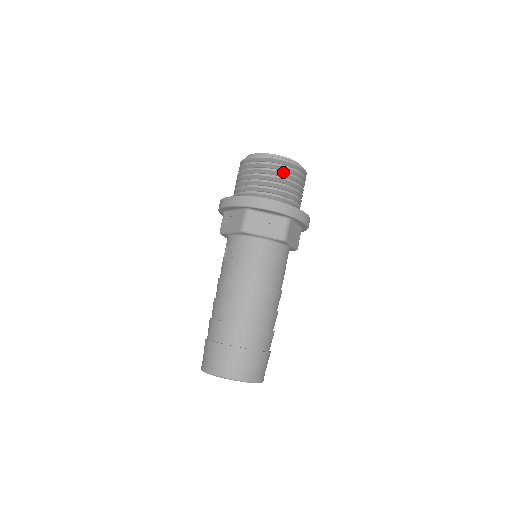
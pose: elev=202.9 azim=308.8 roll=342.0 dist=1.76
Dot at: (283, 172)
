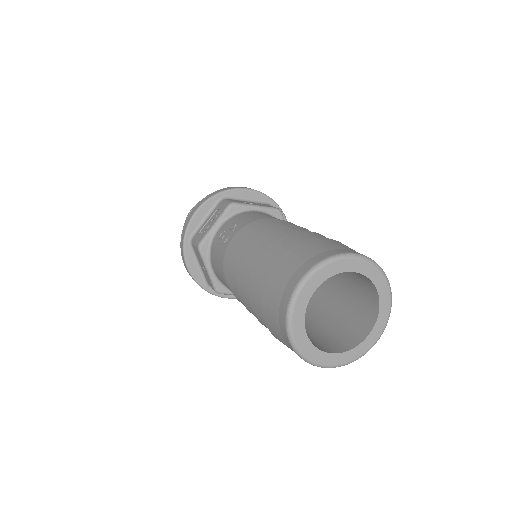
Dot at: occluded
